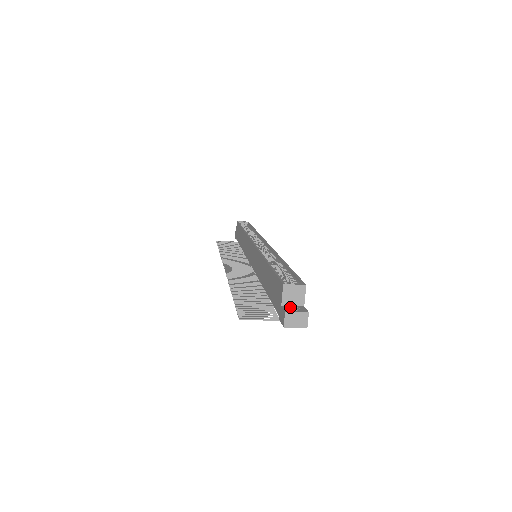
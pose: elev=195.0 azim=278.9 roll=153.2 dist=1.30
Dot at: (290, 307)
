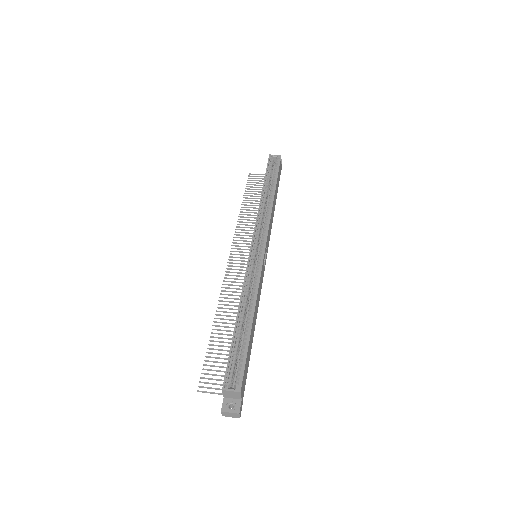
Dot at: (229, 401)
